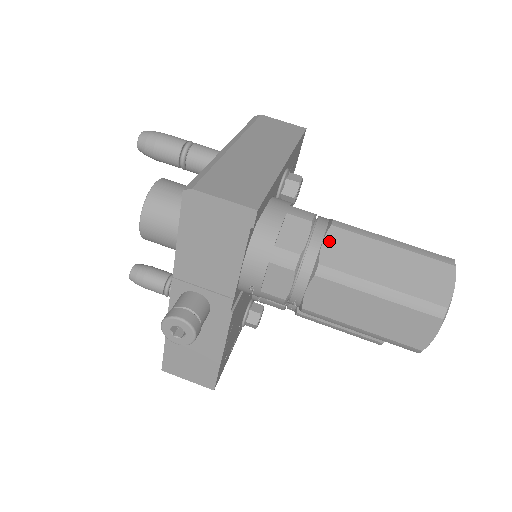
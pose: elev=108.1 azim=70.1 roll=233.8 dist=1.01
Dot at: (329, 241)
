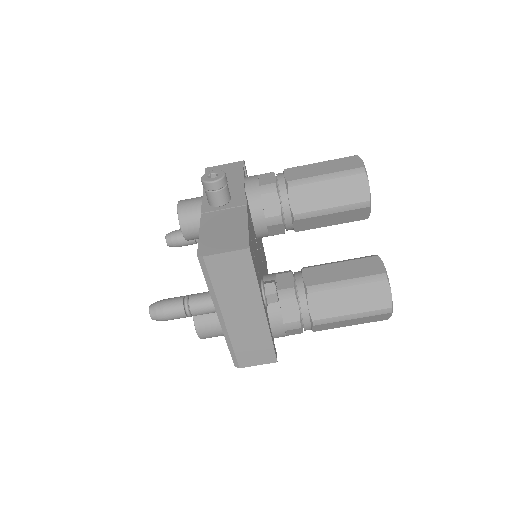
Dot at: (315, 328)
